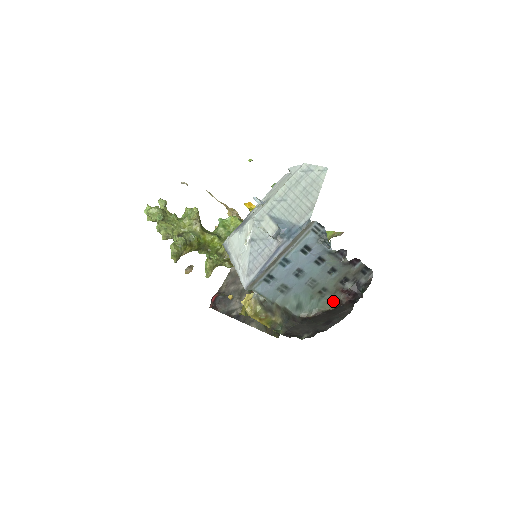
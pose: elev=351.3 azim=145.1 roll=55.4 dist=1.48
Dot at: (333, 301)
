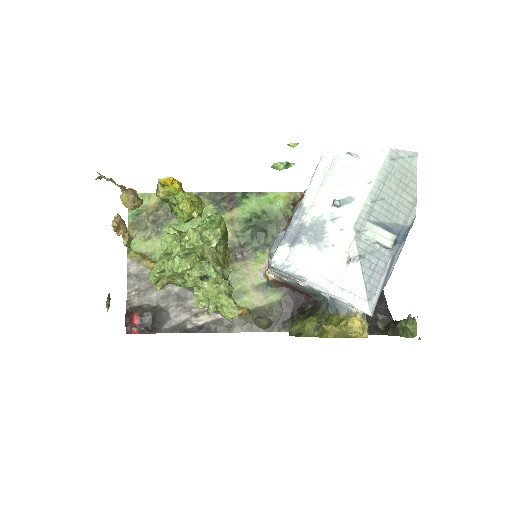
Dot at: occluded
